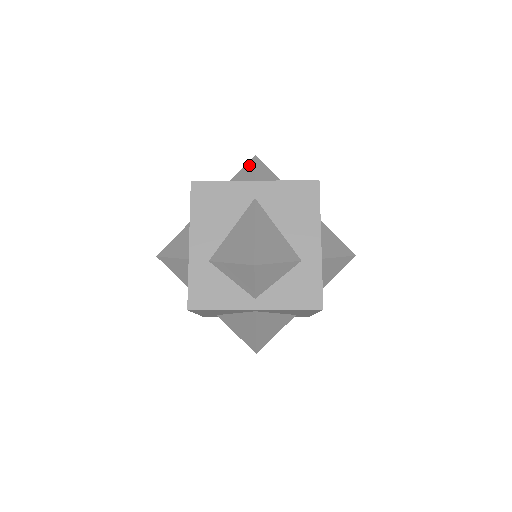
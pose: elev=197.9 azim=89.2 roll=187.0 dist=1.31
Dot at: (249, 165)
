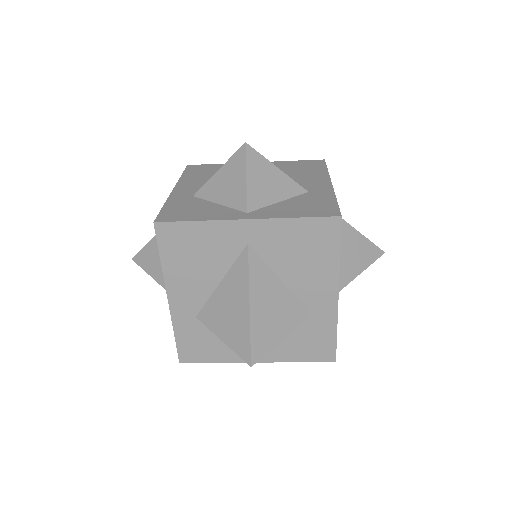
Dot at: (237, 162)
